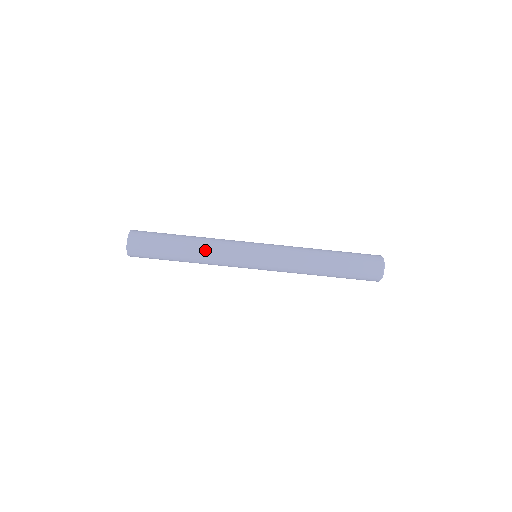
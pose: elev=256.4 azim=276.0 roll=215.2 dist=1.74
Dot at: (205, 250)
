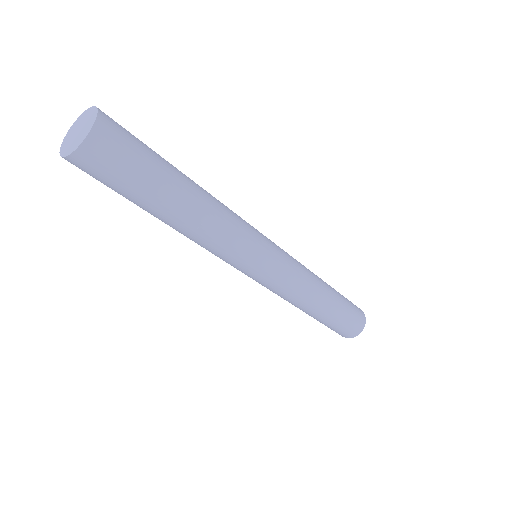
Dot at: (202, 234)
